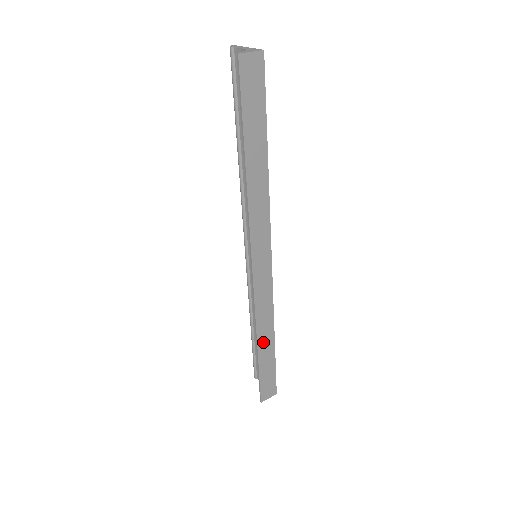
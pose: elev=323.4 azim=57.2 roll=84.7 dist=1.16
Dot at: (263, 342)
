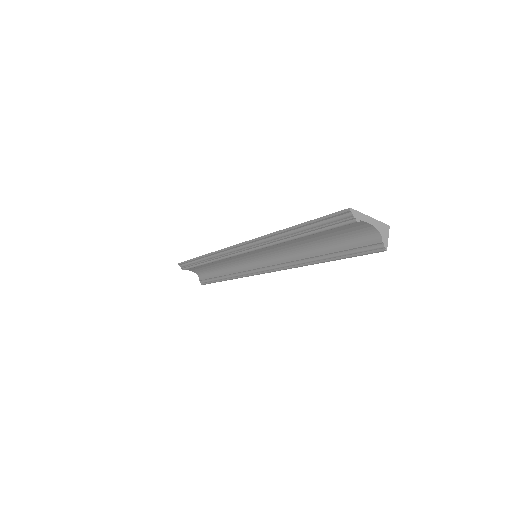
Dot at: occluded
